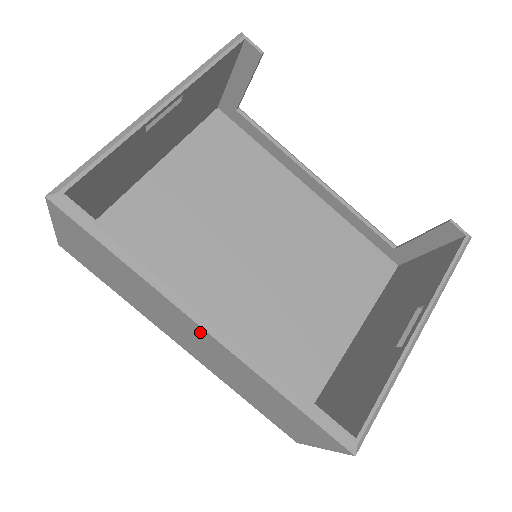
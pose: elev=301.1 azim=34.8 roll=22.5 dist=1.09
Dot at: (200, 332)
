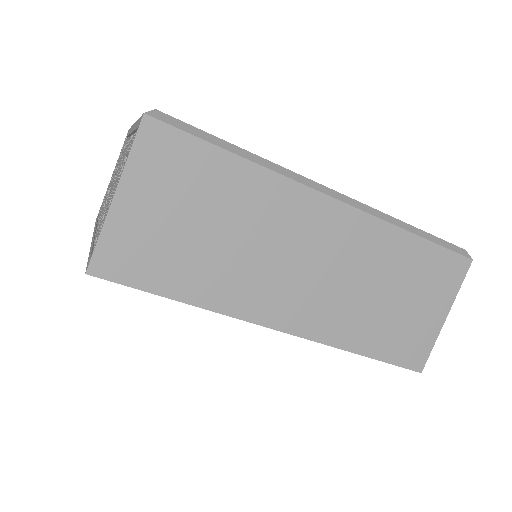
Dot at: (328, 215)
